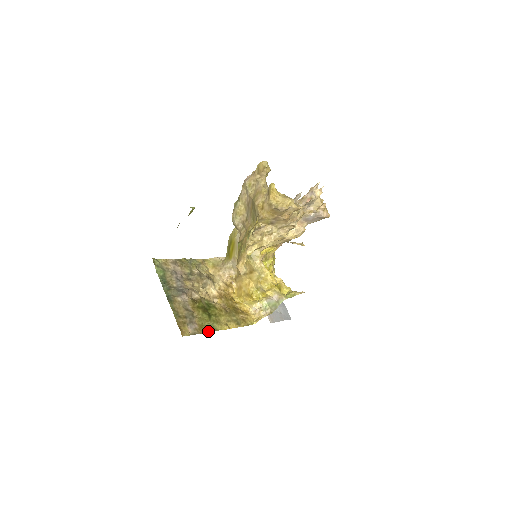
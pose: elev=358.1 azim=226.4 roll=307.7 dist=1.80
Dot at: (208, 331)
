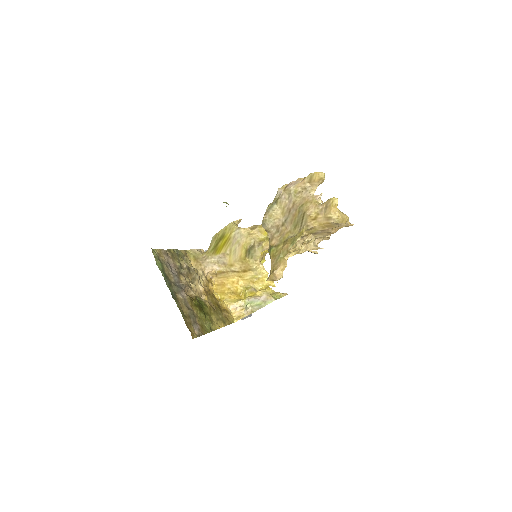
Dot at: (207, 331)
